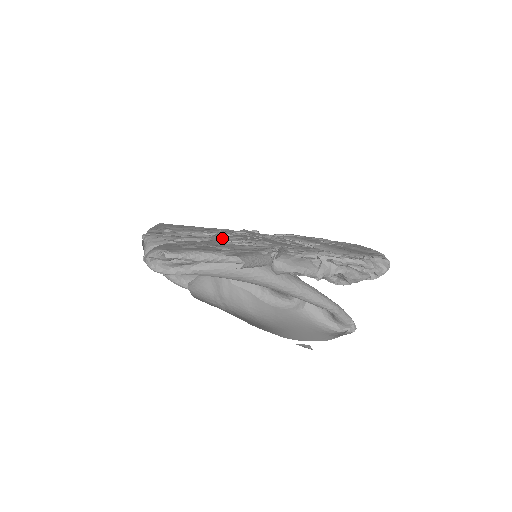
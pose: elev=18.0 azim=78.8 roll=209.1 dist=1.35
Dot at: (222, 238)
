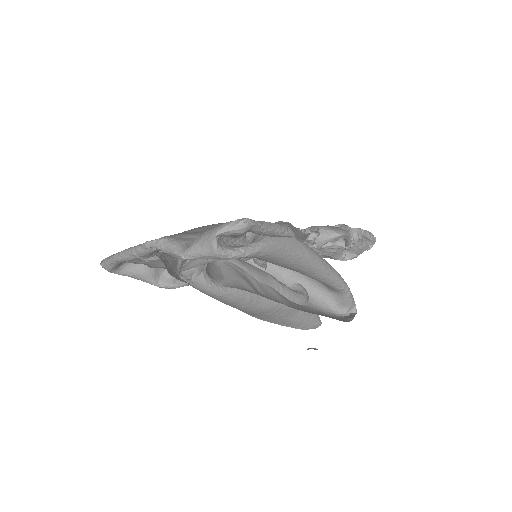
Dot at: occluded
